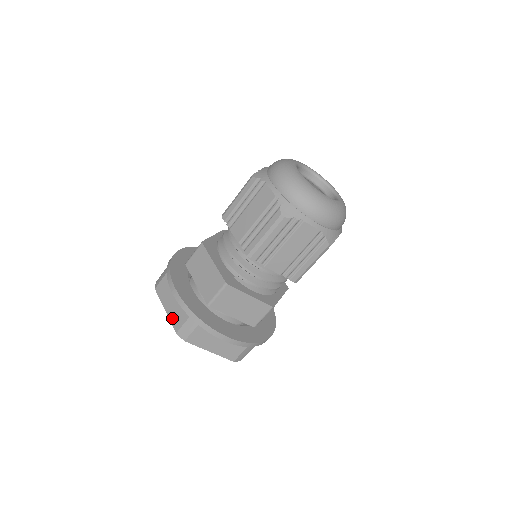
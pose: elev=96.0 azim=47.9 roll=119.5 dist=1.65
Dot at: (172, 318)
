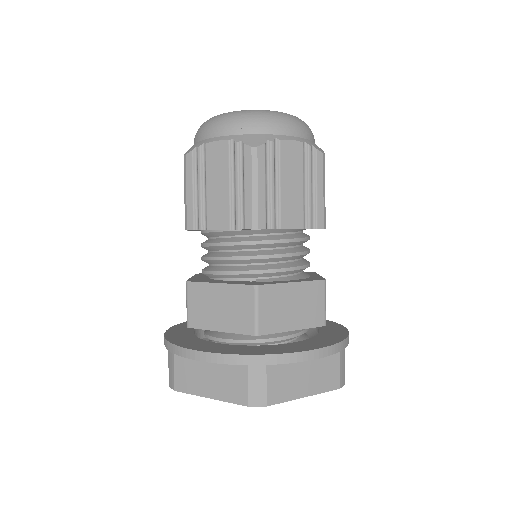
Dot at: (226, 395)
